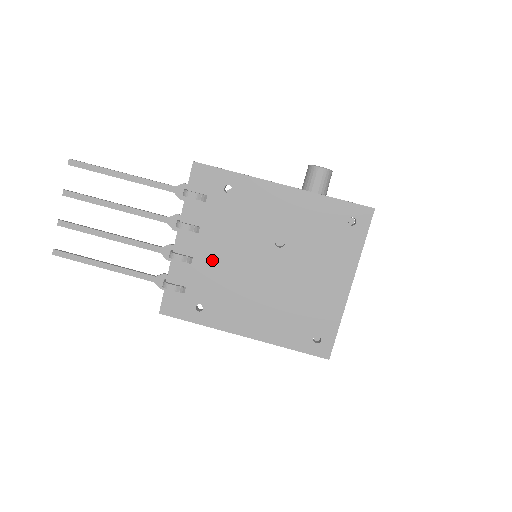
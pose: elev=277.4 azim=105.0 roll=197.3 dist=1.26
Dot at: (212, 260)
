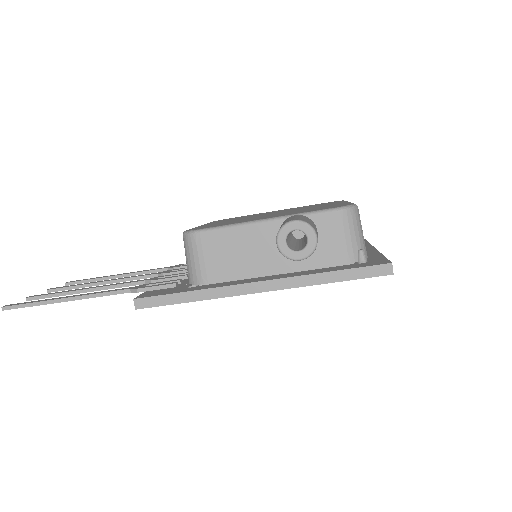
Dot at: occluded
